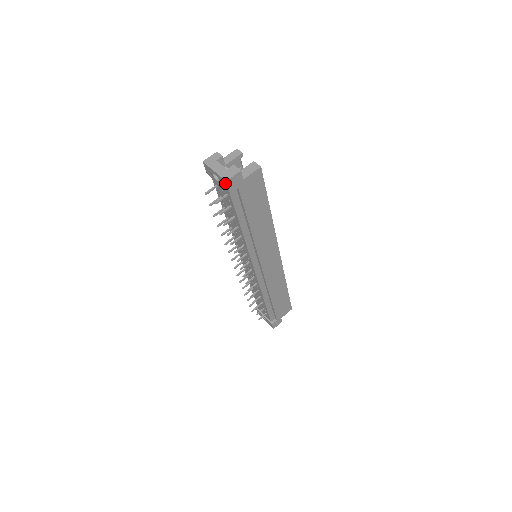
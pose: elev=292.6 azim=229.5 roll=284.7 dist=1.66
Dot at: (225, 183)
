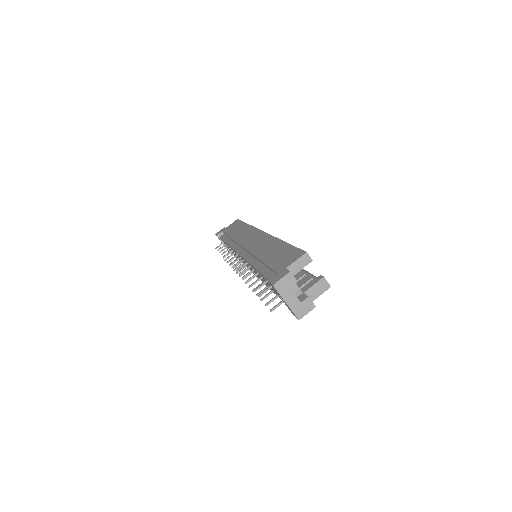
Dot at: (295, 316)
